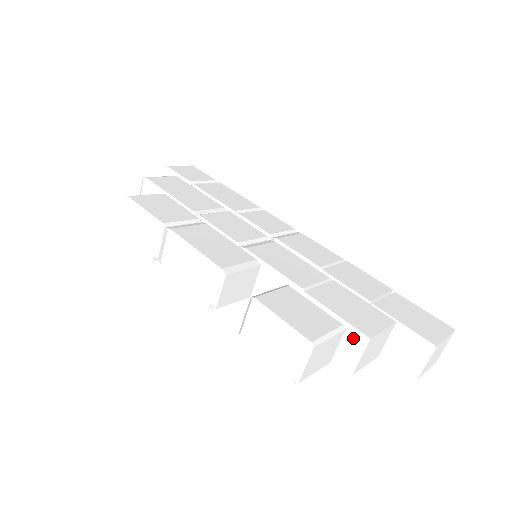
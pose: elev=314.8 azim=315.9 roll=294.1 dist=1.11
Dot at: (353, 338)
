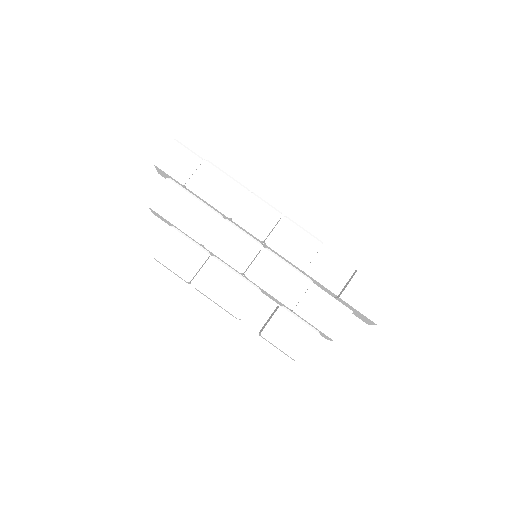
Dot at: (325, 336)
